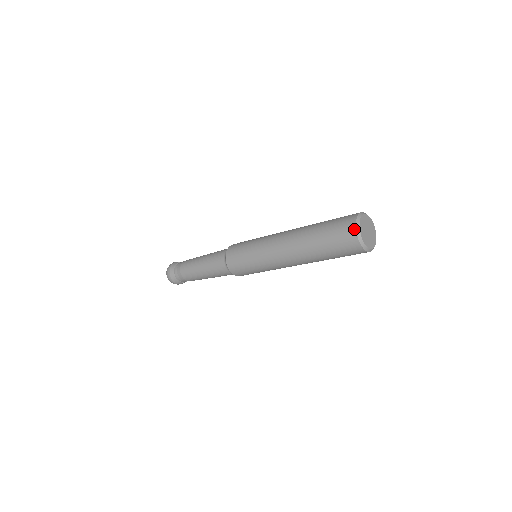
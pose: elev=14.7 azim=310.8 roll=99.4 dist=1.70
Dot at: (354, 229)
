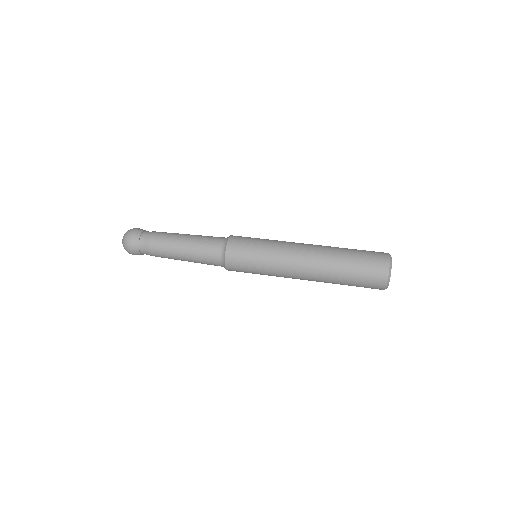
Dot at: (386, 281)
